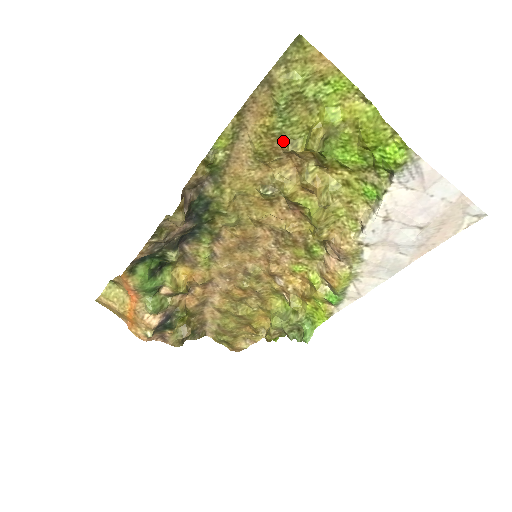
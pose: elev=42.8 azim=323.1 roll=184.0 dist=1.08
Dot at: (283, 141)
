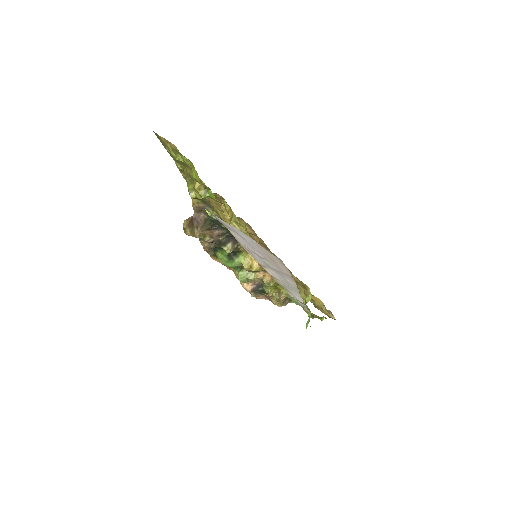
Dot at: occluded
